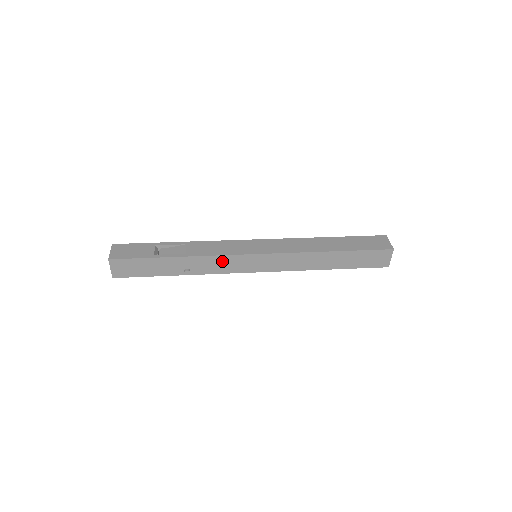
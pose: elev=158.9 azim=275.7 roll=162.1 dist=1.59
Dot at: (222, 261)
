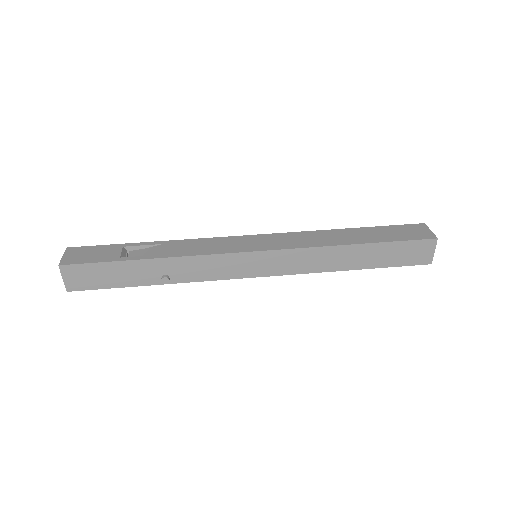
Dot at: (211, 263)
